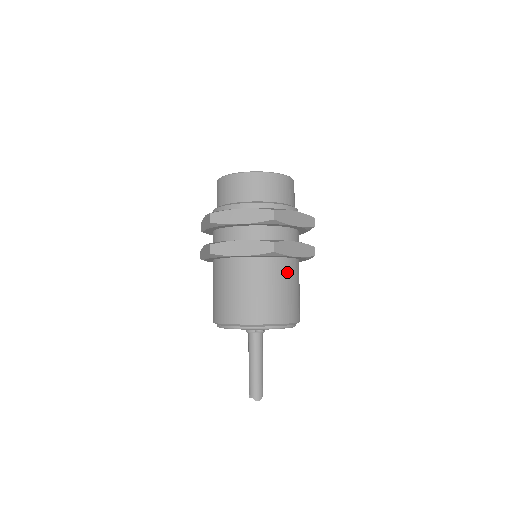
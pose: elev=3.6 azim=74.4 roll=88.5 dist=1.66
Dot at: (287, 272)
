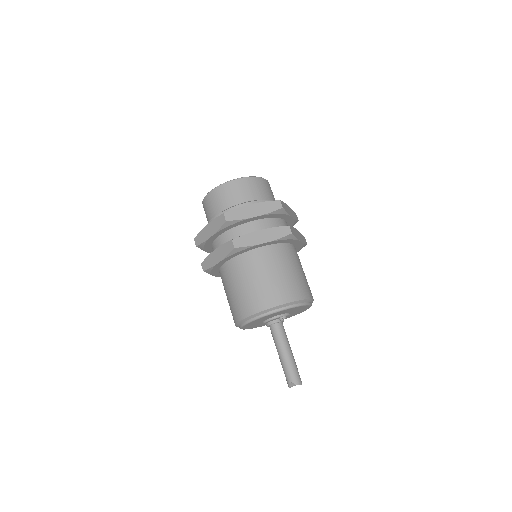
Dot at: (297, 256)
